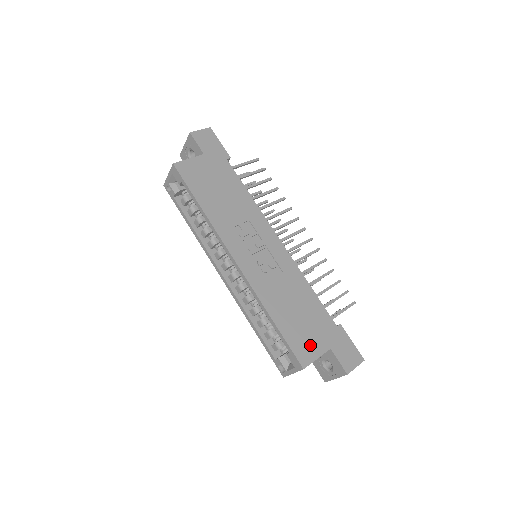
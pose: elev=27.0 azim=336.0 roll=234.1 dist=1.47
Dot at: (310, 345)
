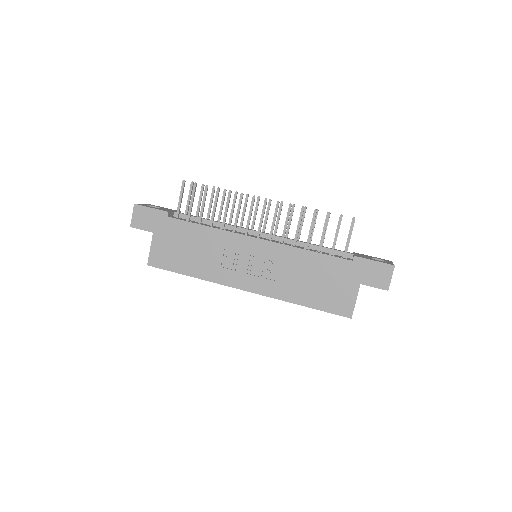
Dot at: (343, 297)
